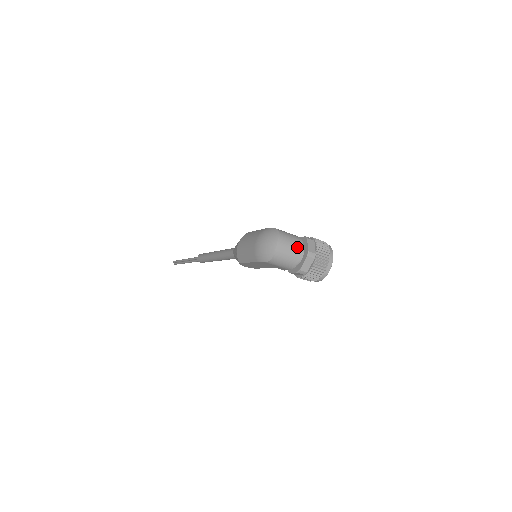
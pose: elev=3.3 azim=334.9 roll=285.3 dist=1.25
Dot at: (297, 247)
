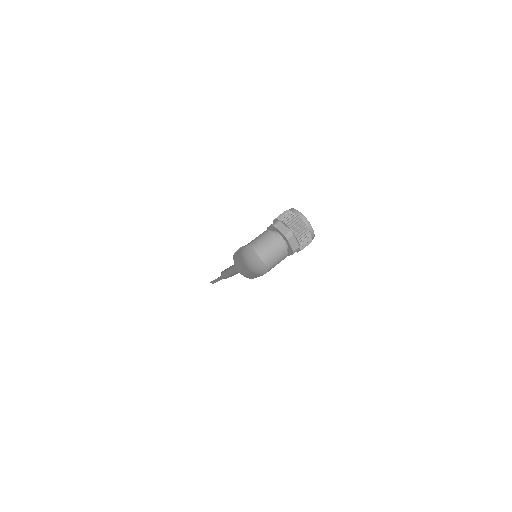
Dot at: (274, 242)
